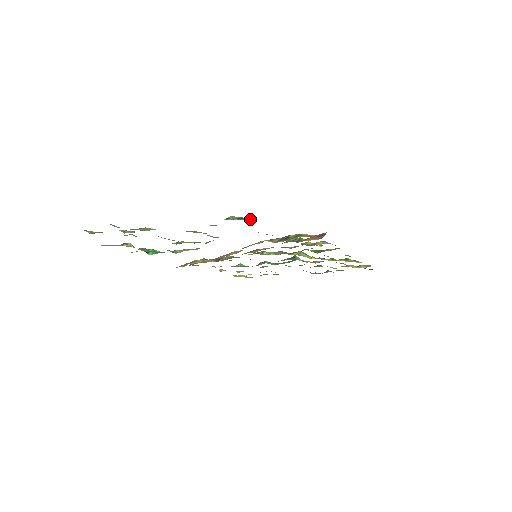
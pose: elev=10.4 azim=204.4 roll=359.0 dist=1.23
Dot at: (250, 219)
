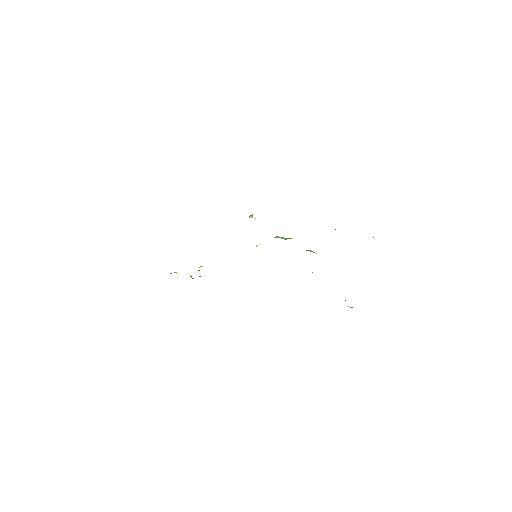
Dot at: occluded
